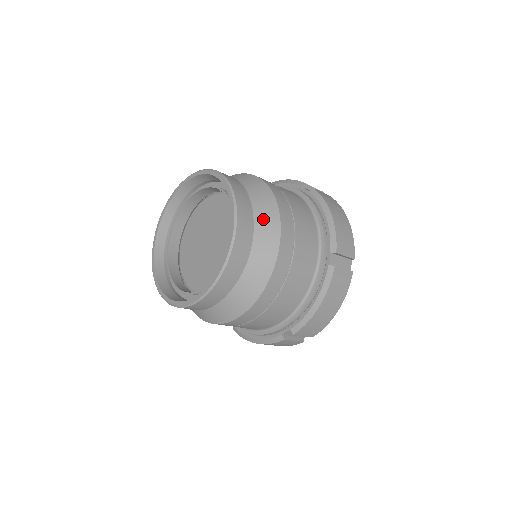
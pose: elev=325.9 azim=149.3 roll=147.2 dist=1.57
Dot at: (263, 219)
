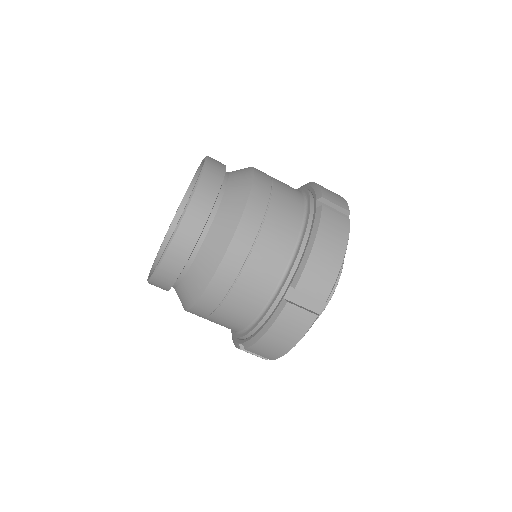
Dot at: (219, 227)
